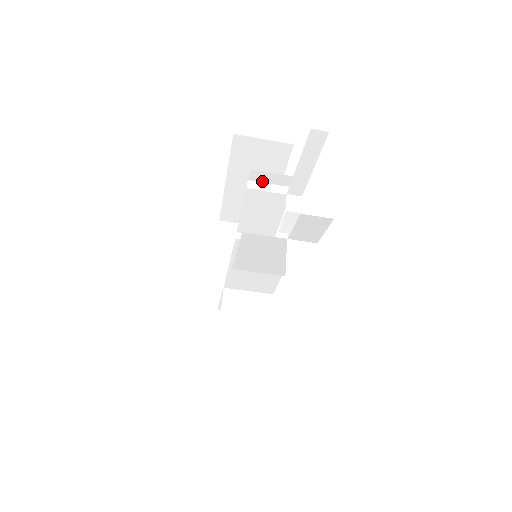
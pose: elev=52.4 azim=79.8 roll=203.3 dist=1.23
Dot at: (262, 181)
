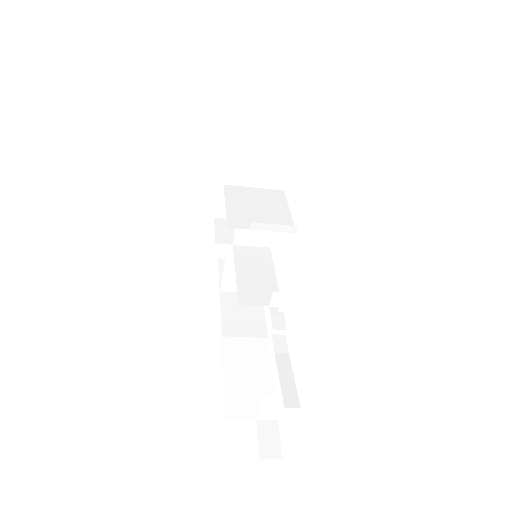
Dot at: (267, 224)
